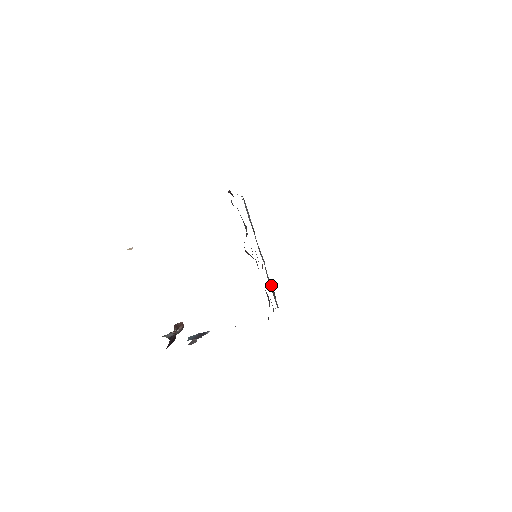
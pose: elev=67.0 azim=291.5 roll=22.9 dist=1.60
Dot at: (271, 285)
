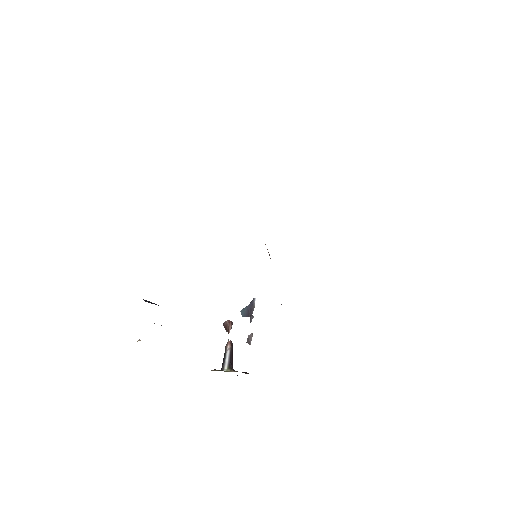
Dot at: occluded
